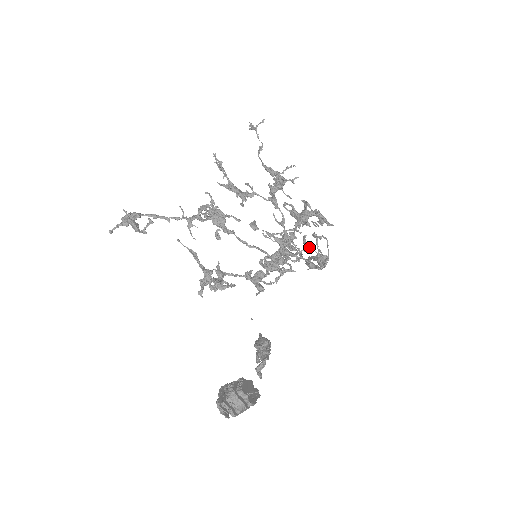
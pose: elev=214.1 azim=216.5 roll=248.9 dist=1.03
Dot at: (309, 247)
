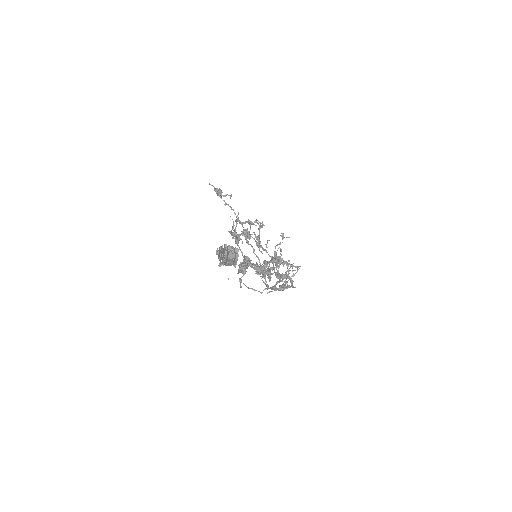
Dot at: occluded
